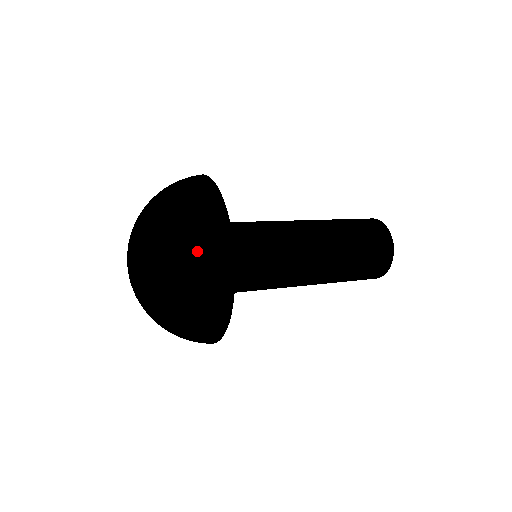
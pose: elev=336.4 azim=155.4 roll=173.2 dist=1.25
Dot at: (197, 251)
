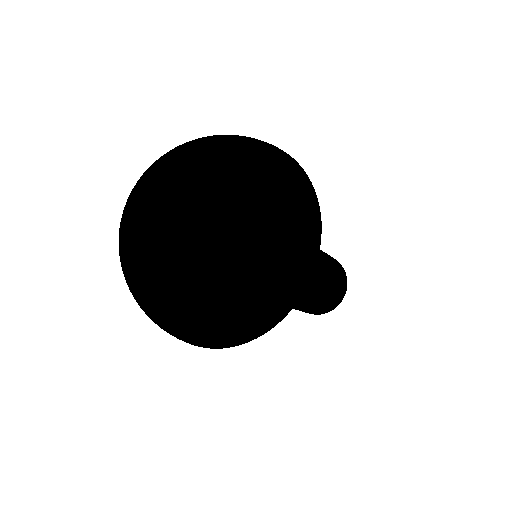
Dot at: (217, 328)
